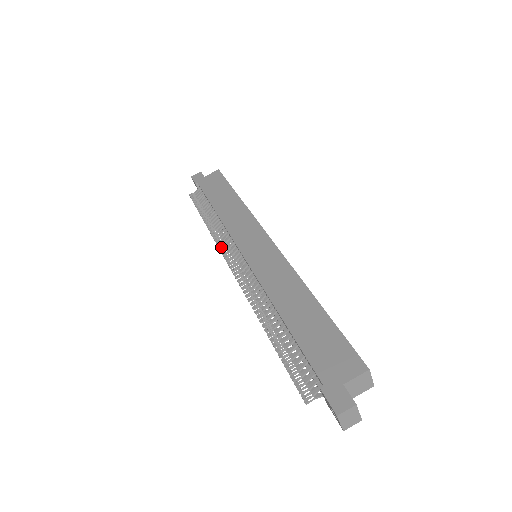
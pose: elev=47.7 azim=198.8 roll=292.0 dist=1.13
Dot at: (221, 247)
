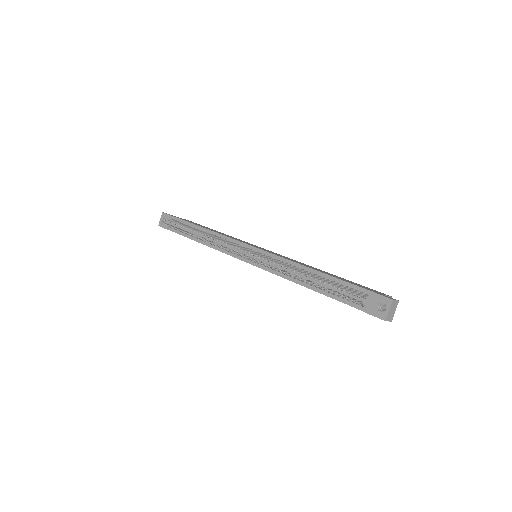
Dot at: (223, 243)
